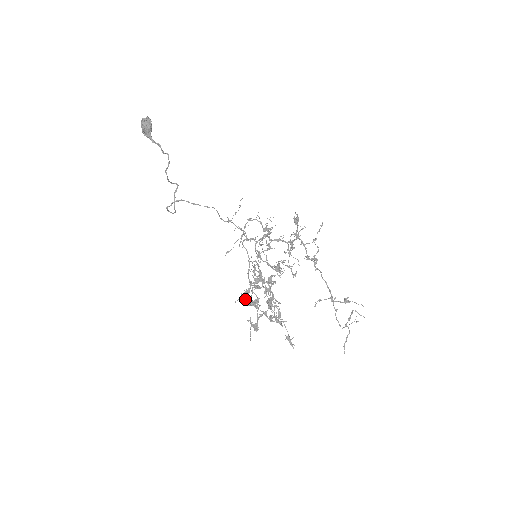
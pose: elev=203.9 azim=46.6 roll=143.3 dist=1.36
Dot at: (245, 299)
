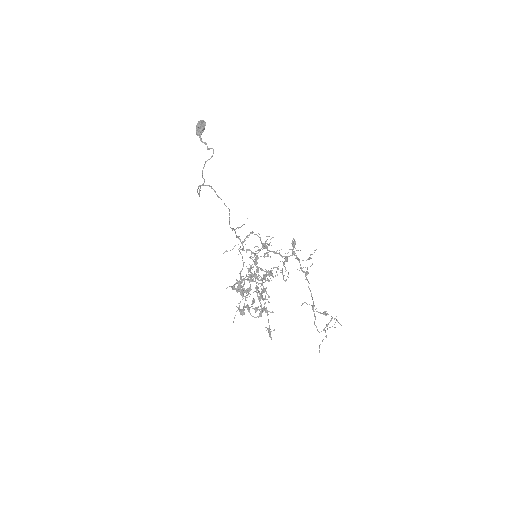
Dot at: (239, 285)
